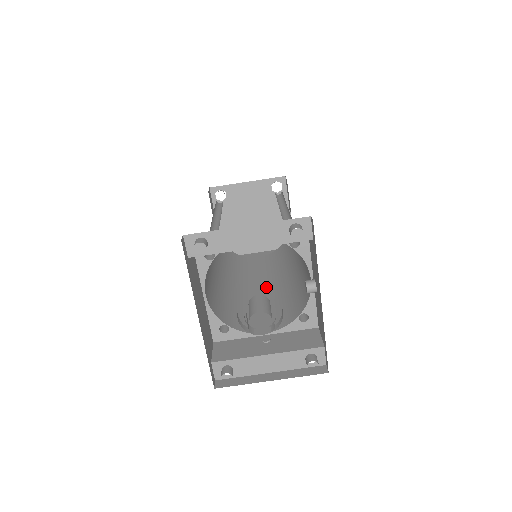
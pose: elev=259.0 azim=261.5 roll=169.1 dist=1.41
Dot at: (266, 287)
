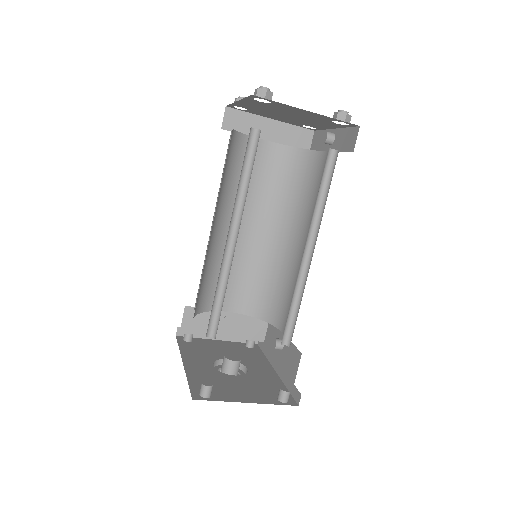
Dot at: (253, 230)
